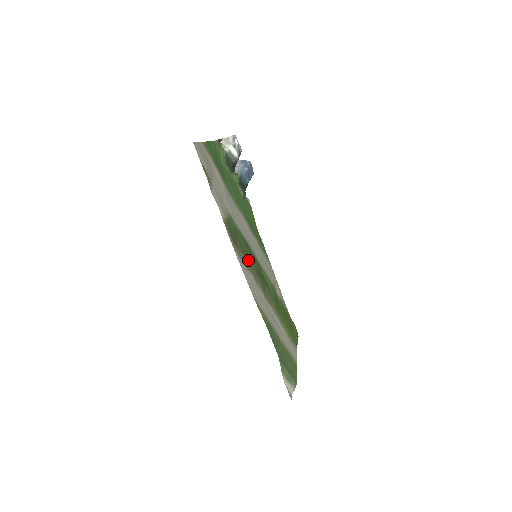
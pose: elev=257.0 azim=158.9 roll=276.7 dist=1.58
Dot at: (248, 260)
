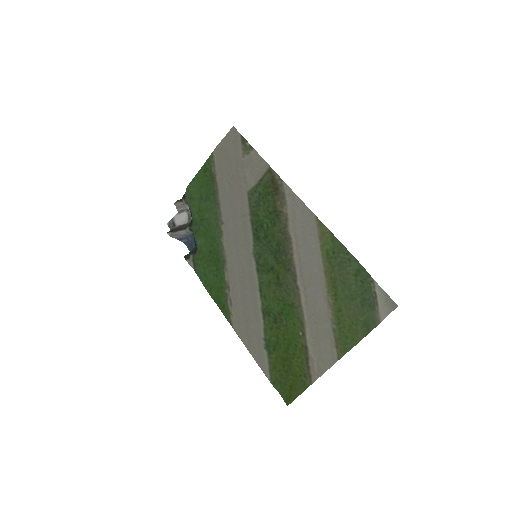
Dot at: (274, 225)
